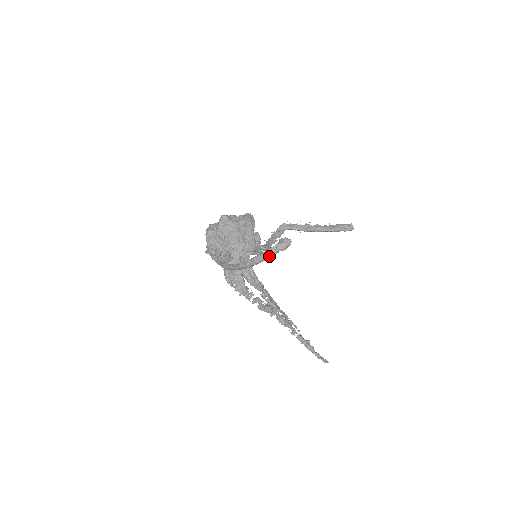
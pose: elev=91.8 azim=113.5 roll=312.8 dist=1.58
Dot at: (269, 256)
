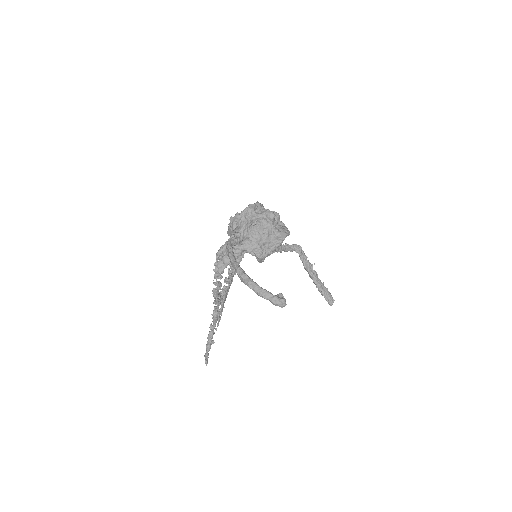
Dot at: (261, 295)
